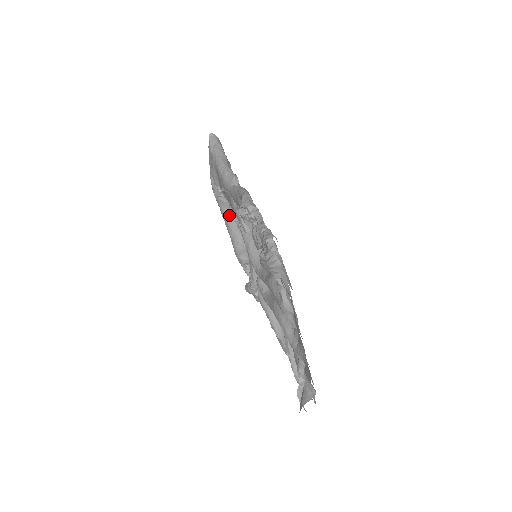
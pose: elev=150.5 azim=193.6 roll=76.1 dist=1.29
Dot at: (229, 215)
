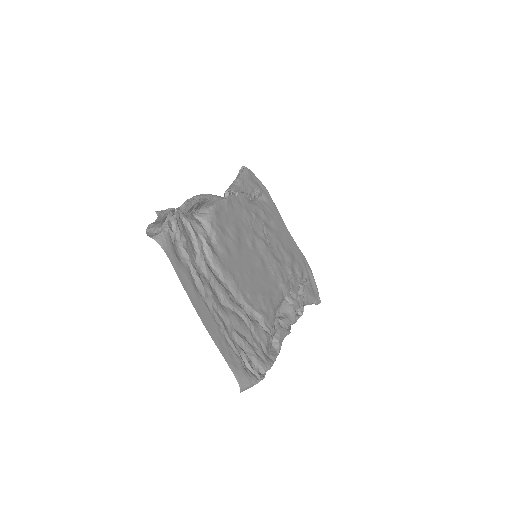
Dot at: occluded
